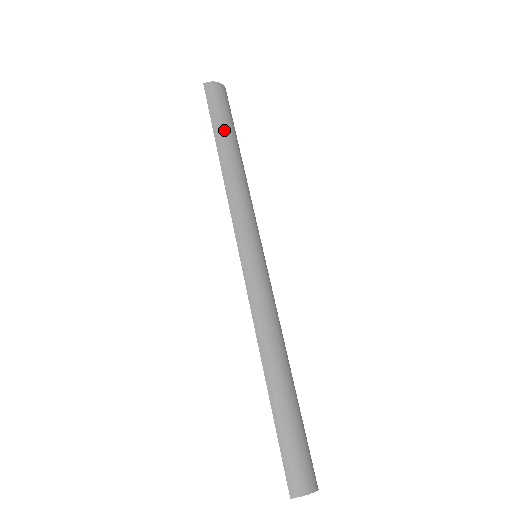
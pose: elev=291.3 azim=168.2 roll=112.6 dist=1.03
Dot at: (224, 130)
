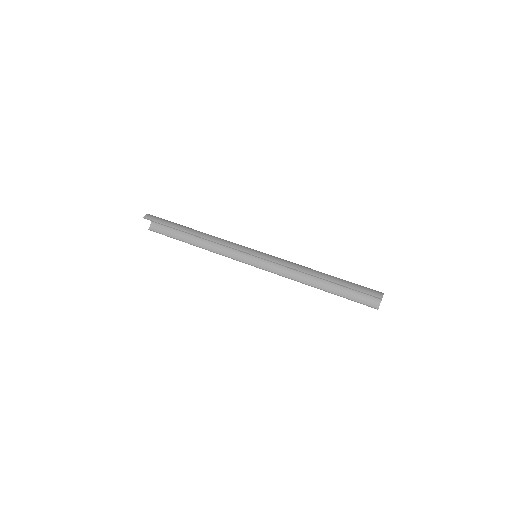
Dot at: (180, 225)
